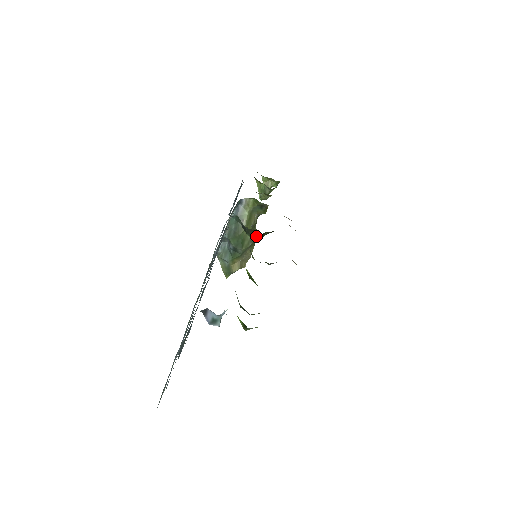
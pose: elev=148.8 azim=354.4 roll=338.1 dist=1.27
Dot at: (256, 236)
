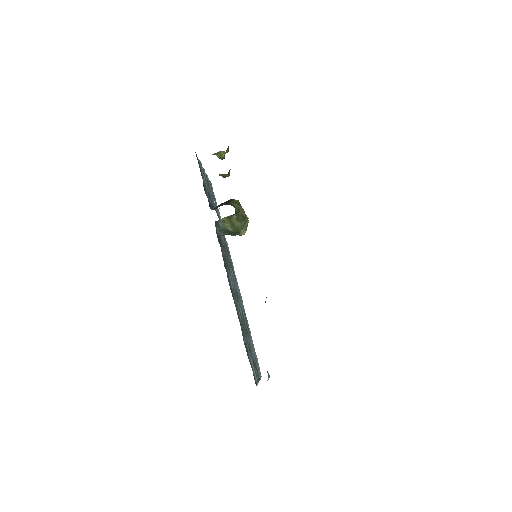
Dot at: occluded
